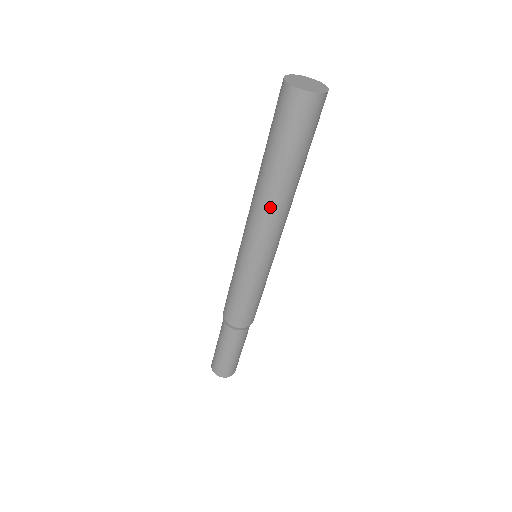
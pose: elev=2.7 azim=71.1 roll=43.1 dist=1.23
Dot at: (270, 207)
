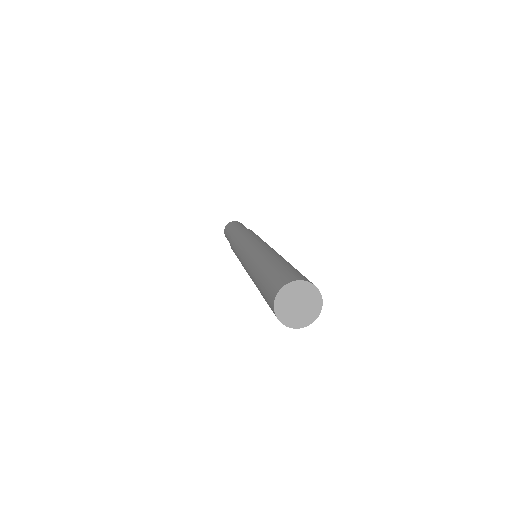
Dot at: occluded
